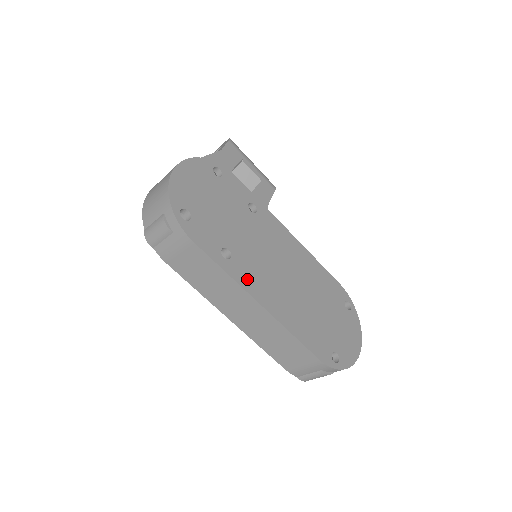
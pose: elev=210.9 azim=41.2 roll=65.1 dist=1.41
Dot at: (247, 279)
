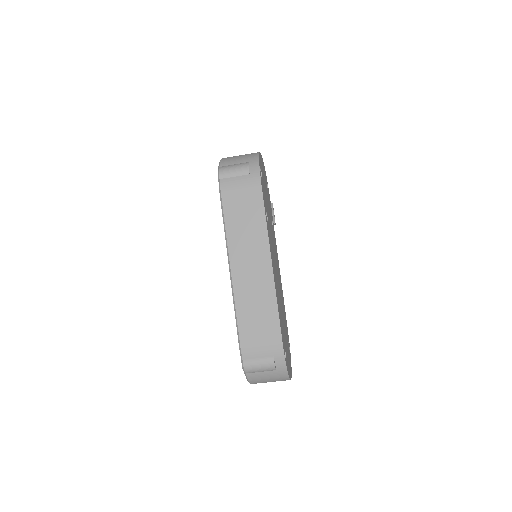
Dot at: (270, 242)
